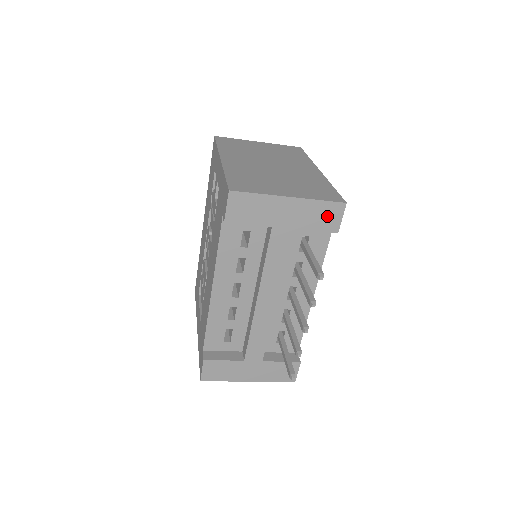
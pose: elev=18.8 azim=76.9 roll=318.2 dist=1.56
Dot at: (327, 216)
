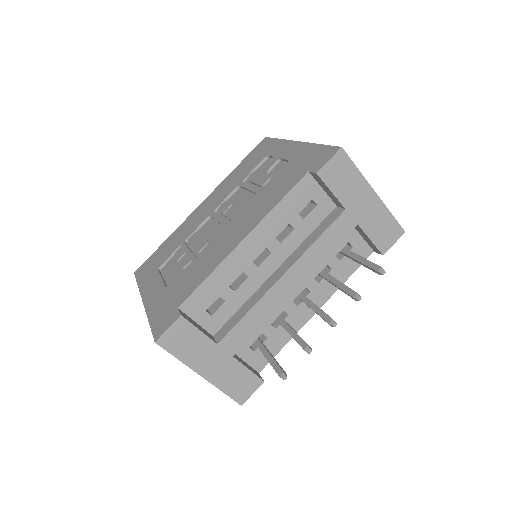
Dot at: (386, 233)
